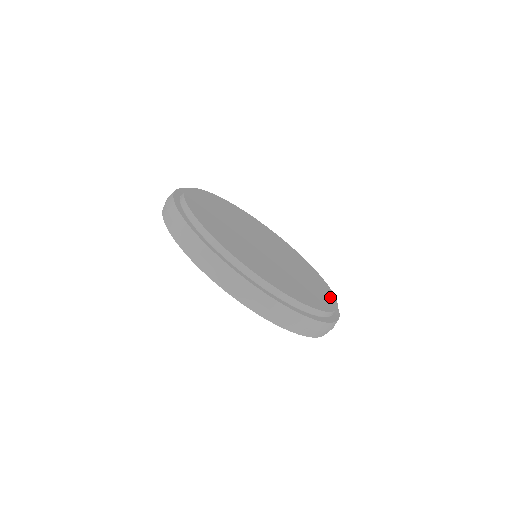
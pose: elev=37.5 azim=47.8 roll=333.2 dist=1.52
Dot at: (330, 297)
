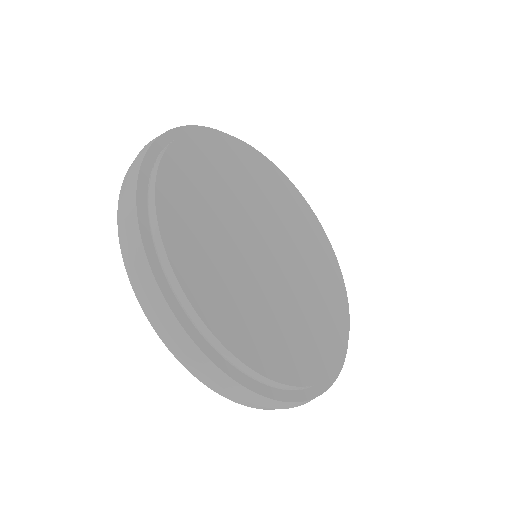
Dot at: (343, 313)
